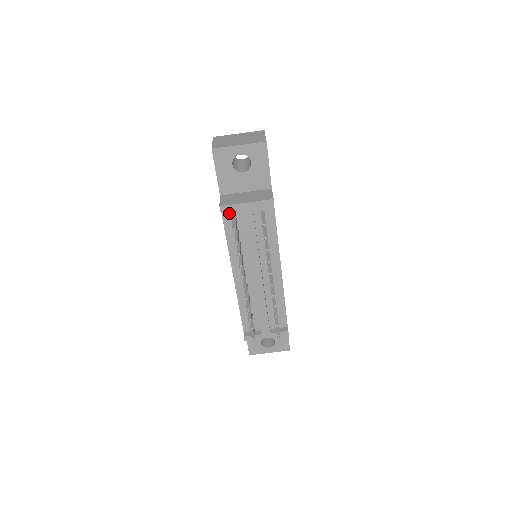
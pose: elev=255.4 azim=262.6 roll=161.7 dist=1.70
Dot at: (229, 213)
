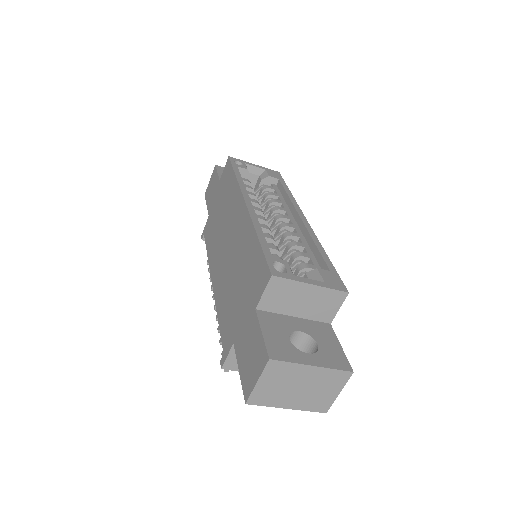
Dot at: occluded
